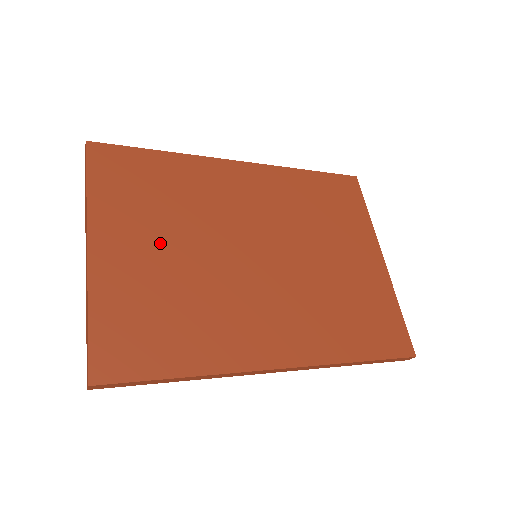
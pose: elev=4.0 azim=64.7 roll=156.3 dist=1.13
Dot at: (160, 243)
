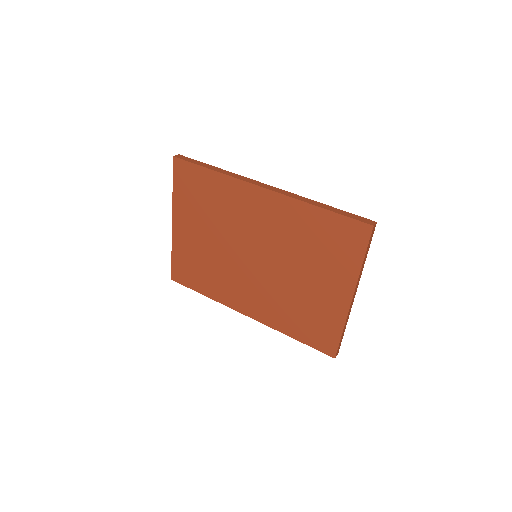
Dot at: (202, 232)
